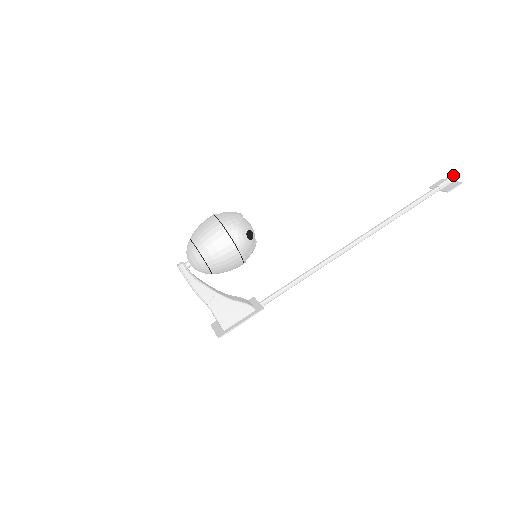
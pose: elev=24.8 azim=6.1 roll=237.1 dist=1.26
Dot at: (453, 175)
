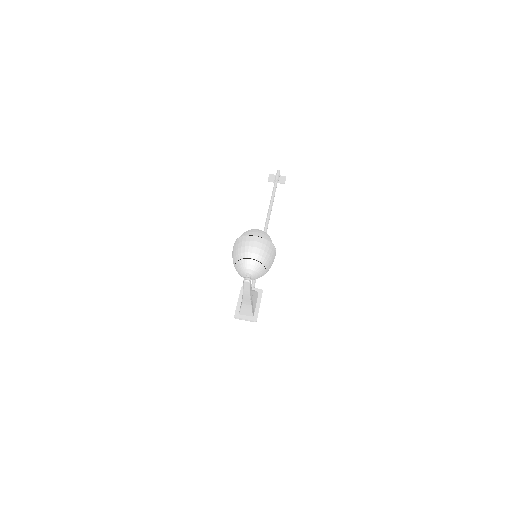
Dot at: (278, 172)
